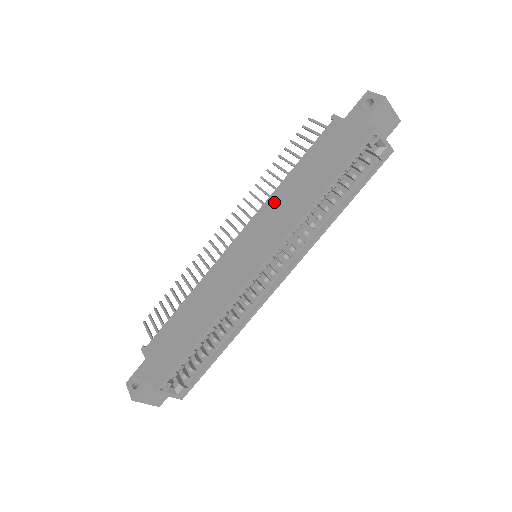
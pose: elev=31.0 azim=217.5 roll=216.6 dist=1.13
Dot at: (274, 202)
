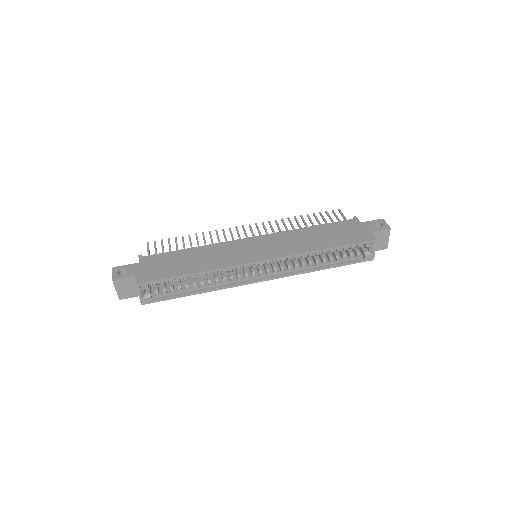
Dot at: (291, 235)
